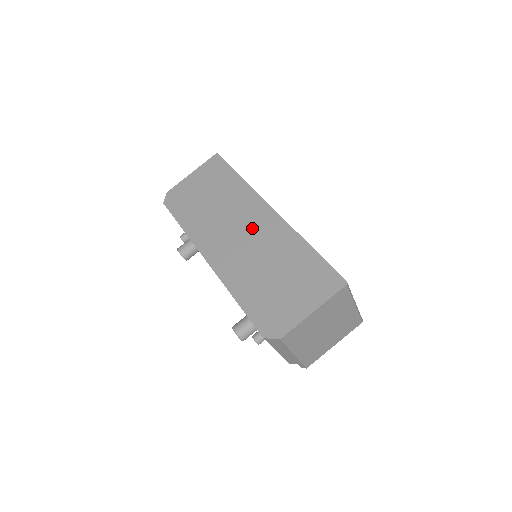
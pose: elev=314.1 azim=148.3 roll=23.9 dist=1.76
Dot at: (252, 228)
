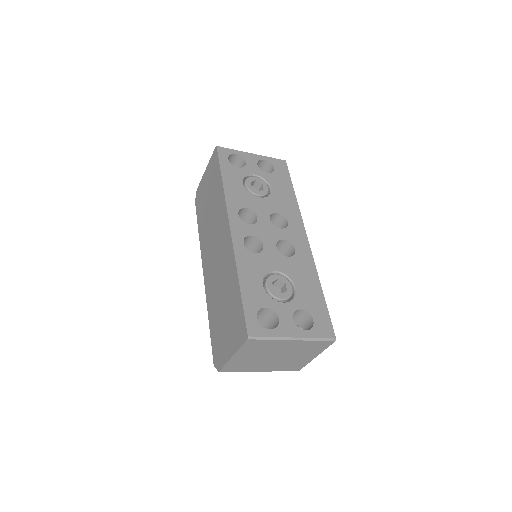
Dot at: (220, 248)
